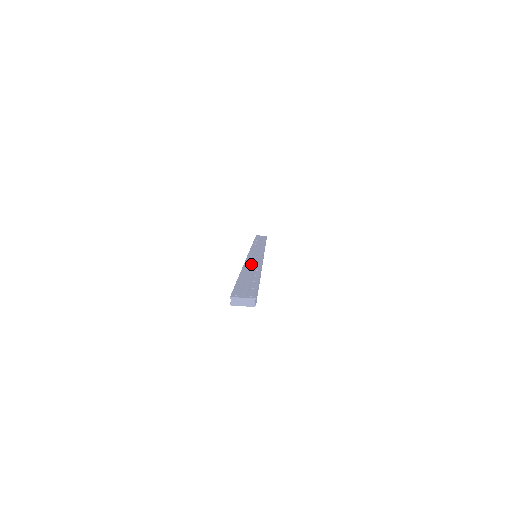
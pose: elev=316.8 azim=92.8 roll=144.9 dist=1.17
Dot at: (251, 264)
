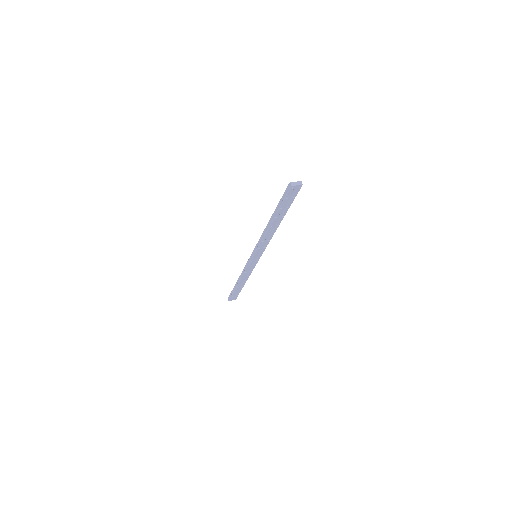
Dot at: occluded
